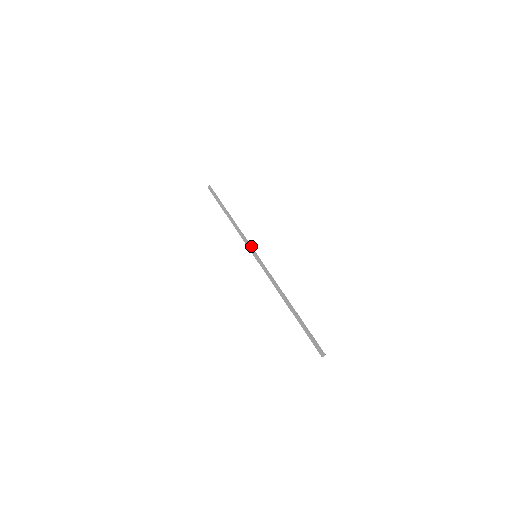
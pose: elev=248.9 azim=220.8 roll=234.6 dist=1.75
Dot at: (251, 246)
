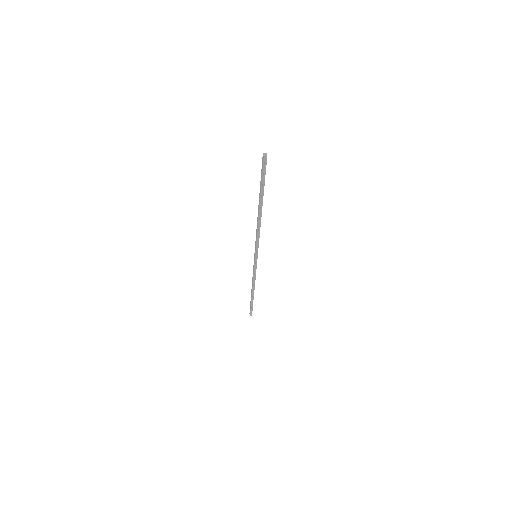
Dot at: (255, 263)
